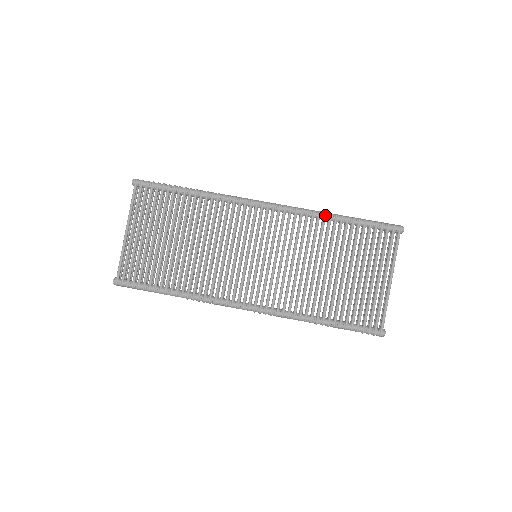
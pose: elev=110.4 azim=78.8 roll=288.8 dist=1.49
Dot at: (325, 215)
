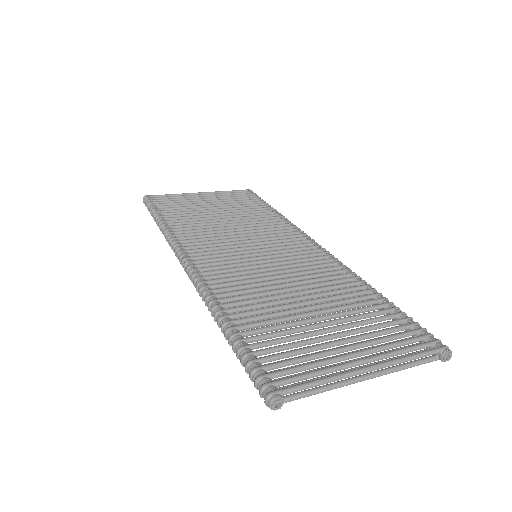
Dot at: (363, 281)
